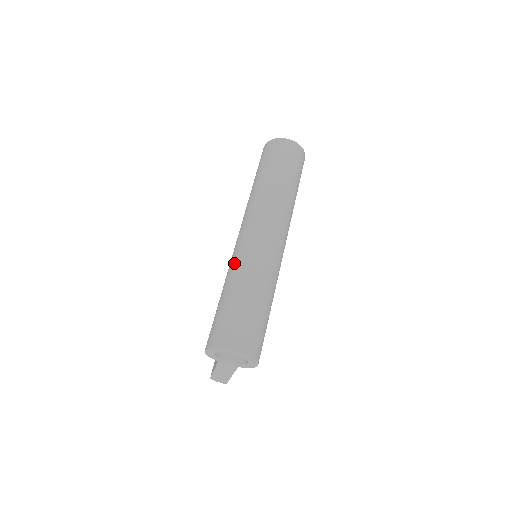
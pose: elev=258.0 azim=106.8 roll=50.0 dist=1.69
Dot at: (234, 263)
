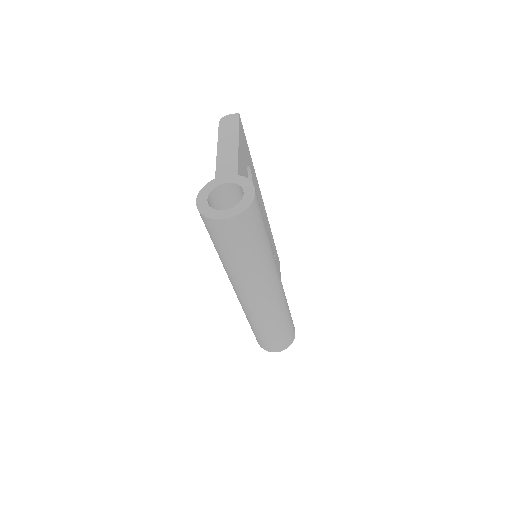
Dot at: (244, 311)
